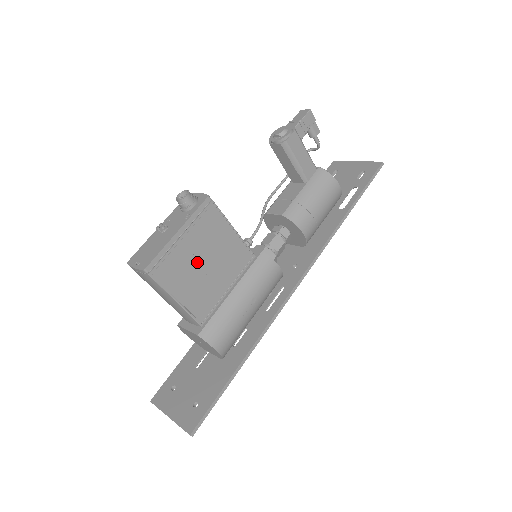
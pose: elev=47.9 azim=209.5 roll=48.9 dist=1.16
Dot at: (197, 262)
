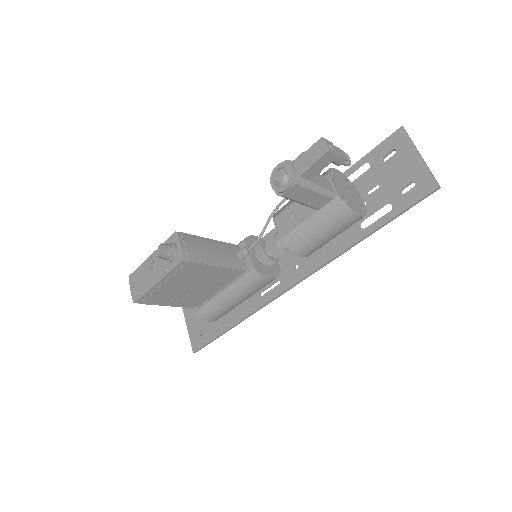
Dot at: (183, 288)
